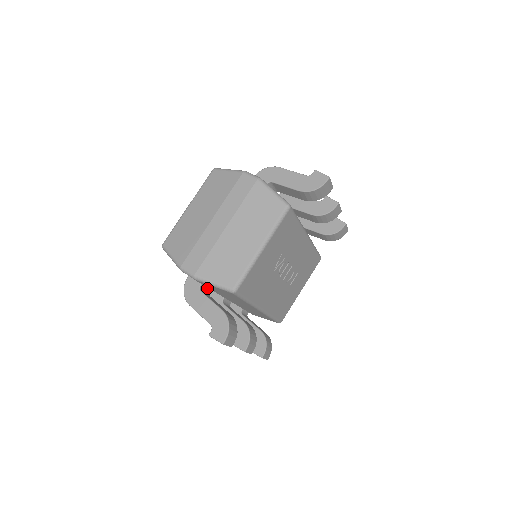
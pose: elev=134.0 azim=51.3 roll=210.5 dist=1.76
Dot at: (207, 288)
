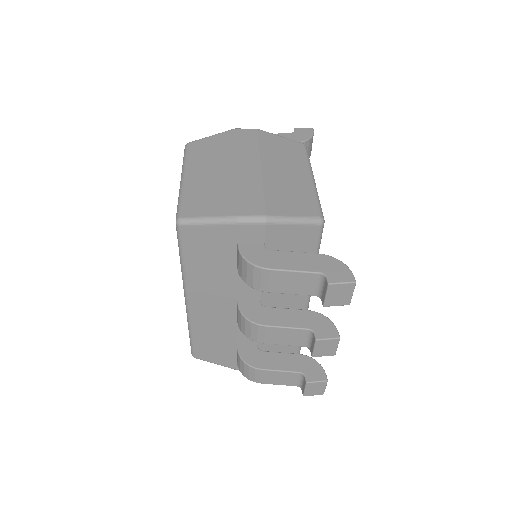
Dot at: occluded
